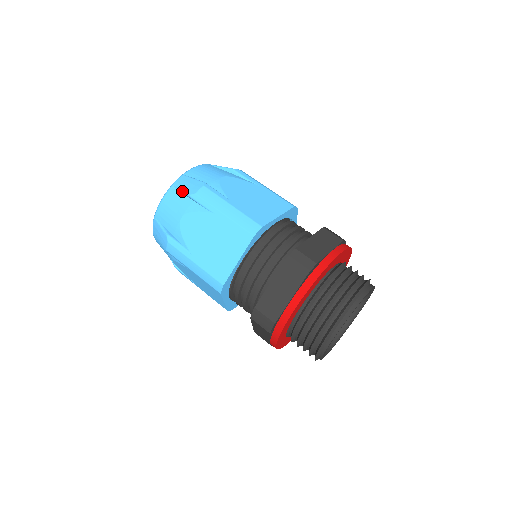
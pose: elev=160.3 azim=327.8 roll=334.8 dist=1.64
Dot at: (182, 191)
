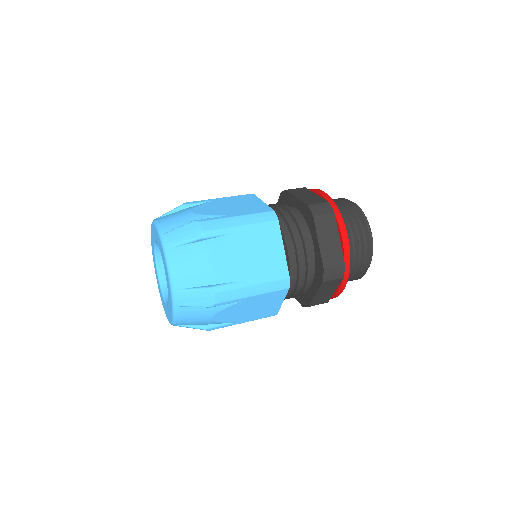
Dot at: (185, 242)
